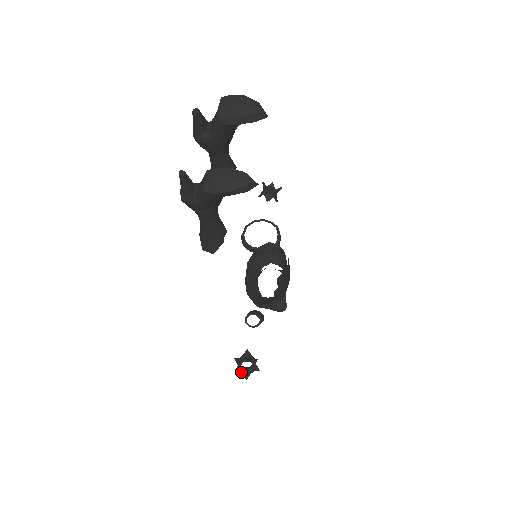
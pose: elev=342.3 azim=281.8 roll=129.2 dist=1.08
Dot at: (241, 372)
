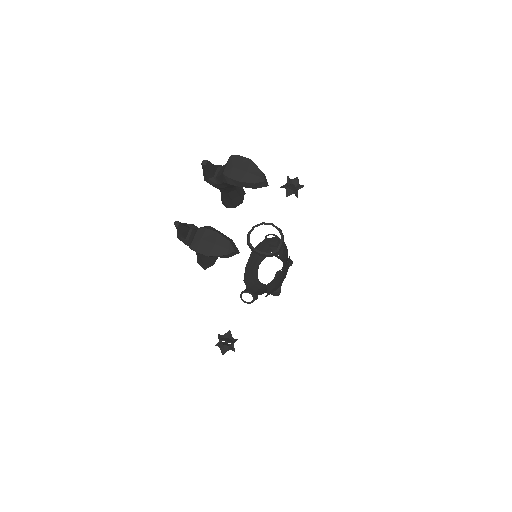
Dot at: (220, 347)
